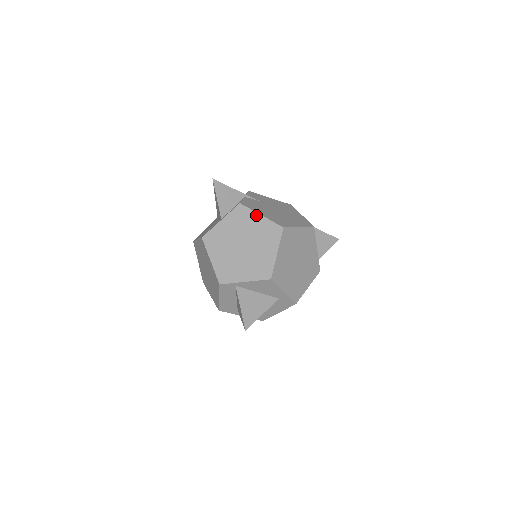
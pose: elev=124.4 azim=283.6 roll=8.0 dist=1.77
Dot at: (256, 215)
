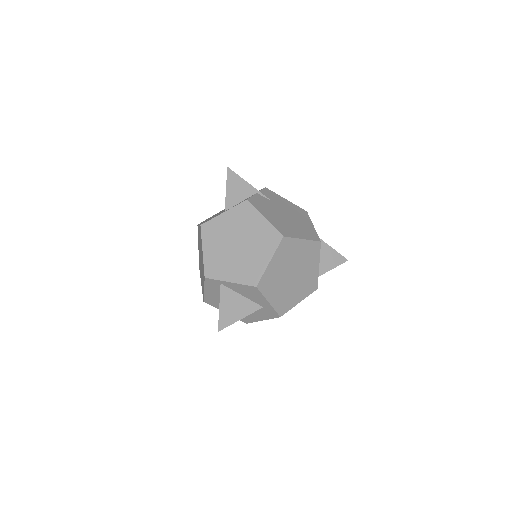
Dot at: (260, 216)
